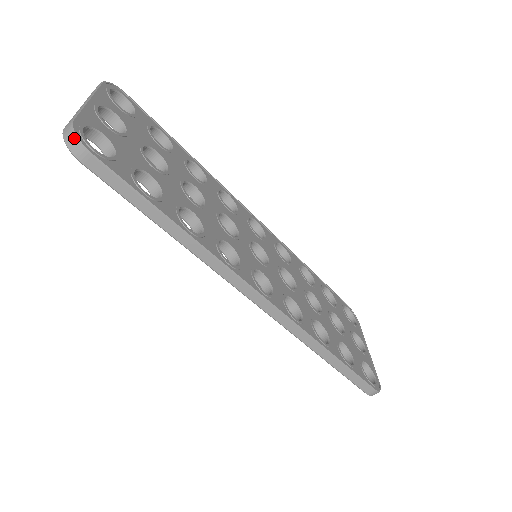
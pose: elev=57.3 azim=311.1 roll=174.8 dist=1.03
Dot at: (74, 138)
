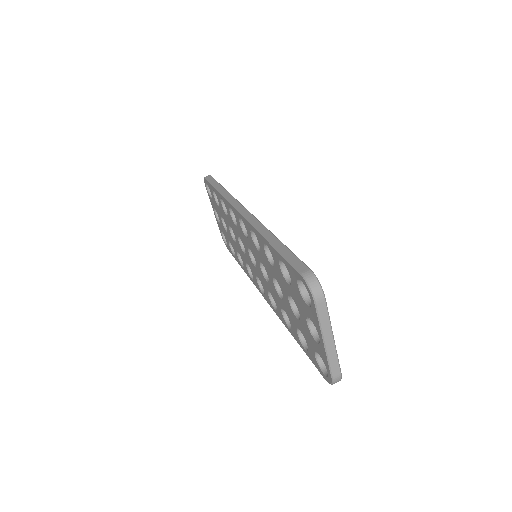
Dot at: occluded
